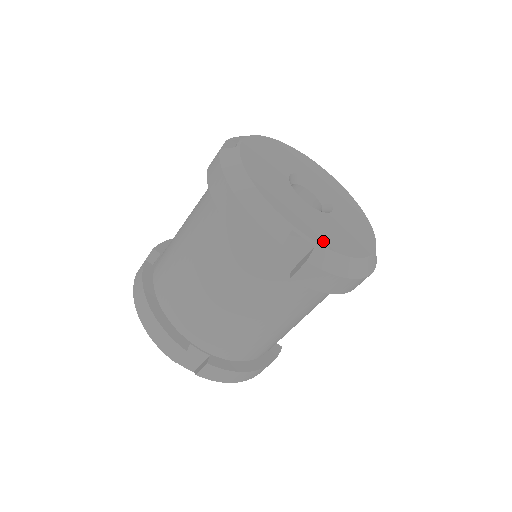
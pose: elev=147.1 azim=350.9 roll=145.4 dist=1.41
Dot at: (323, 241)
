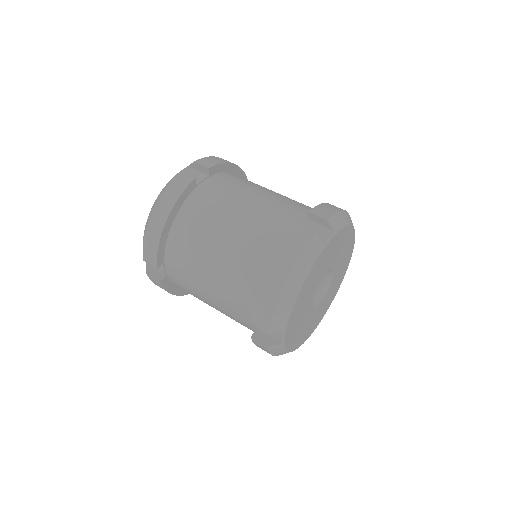
Dot at: (289, 341)
